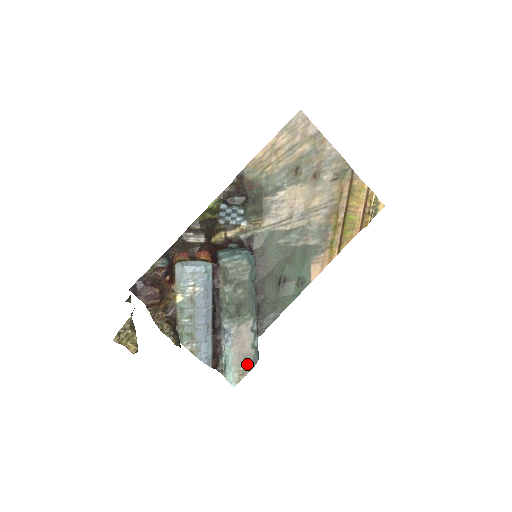
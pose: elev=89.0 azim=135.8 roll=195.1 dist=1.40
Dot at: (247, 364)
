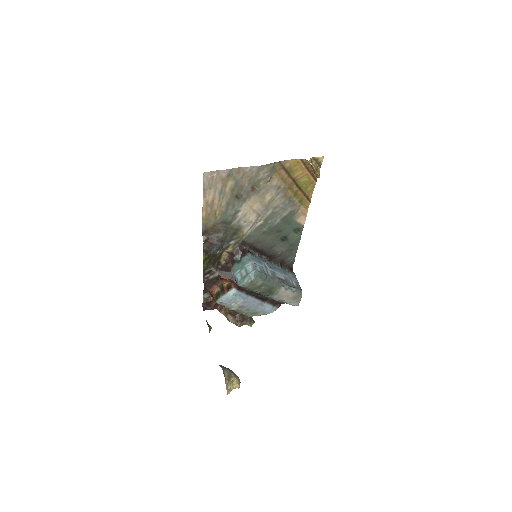
Dot at: (297, 298)
